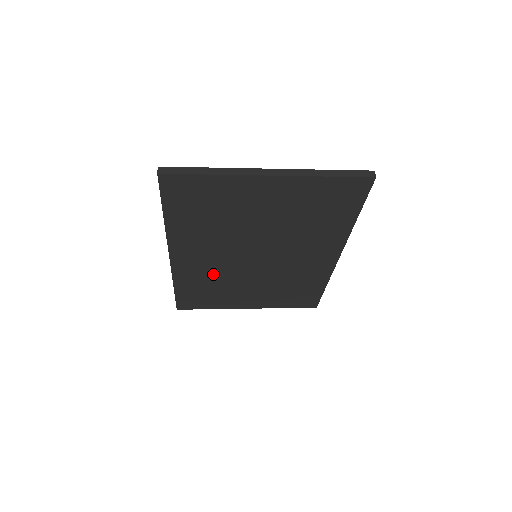
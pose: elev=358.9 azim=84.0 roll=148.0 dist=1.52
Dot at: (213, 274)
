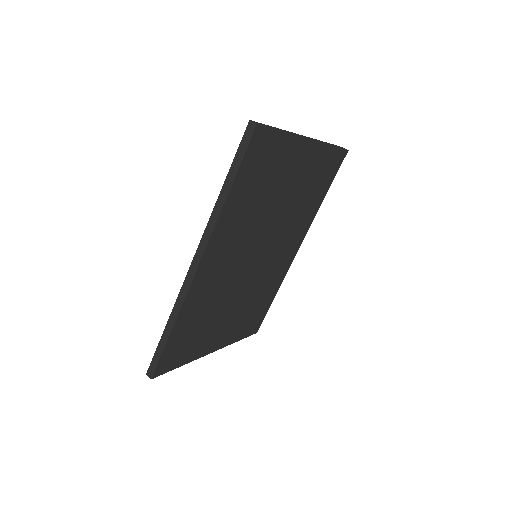
Dot at: (216, 293)
